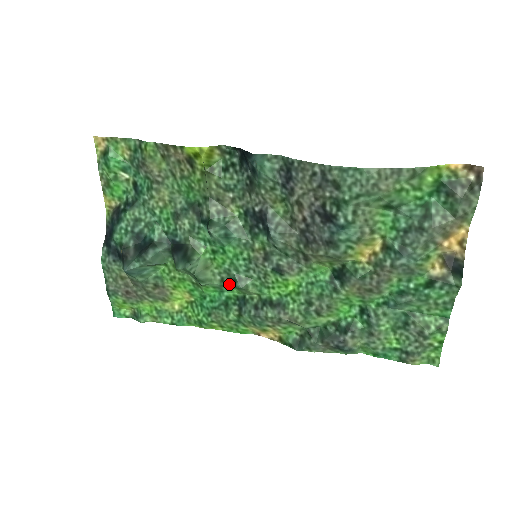
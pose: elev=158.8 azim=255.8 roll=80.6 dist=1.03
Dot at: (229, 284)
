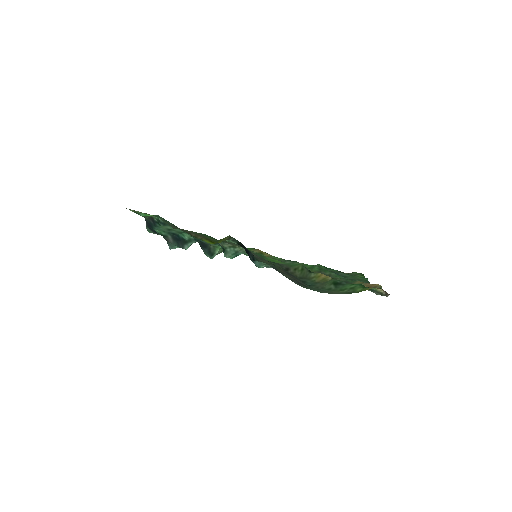
Dot at: occluded
